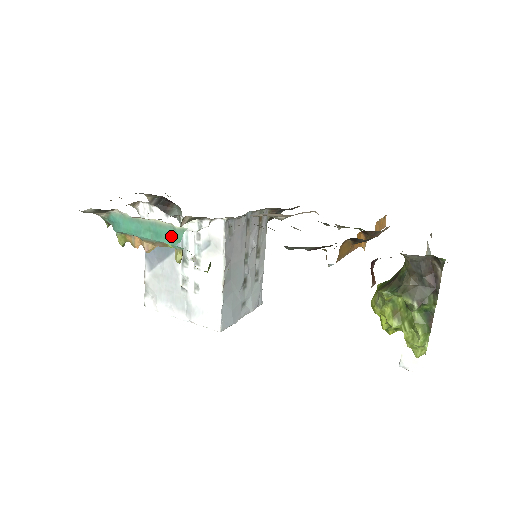
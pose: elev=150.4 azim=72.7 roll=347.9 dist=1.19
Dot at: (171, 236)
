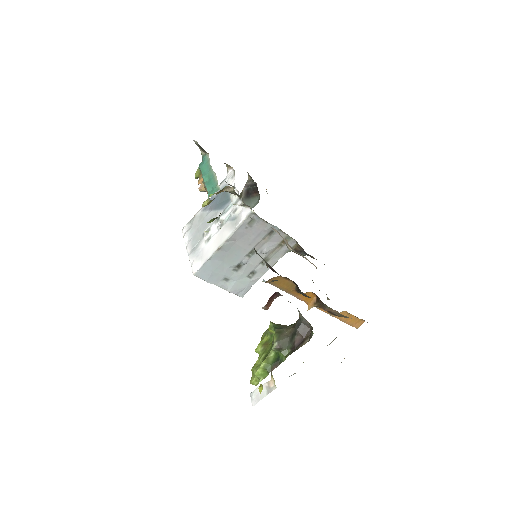
Dot at: (212, 188)
